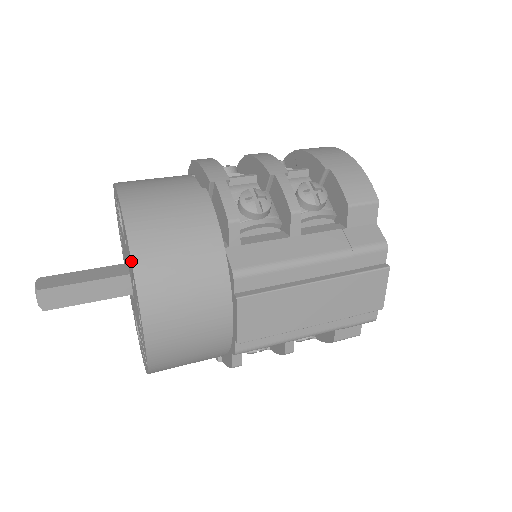
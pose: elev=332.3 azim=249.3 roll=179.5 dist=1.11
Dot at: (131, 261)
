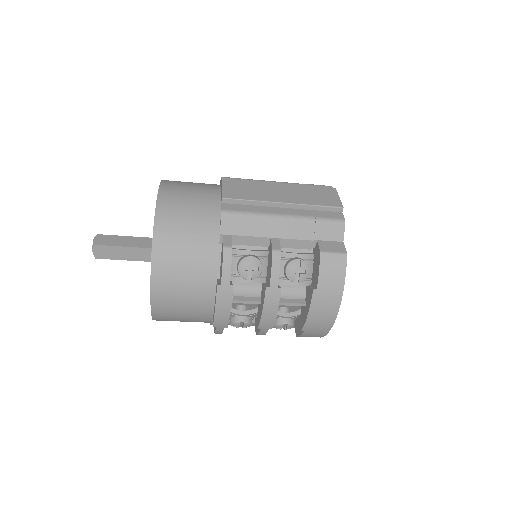
Dot at: occluded
